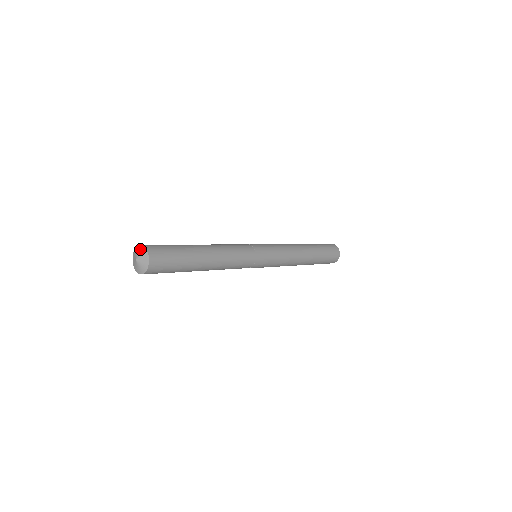
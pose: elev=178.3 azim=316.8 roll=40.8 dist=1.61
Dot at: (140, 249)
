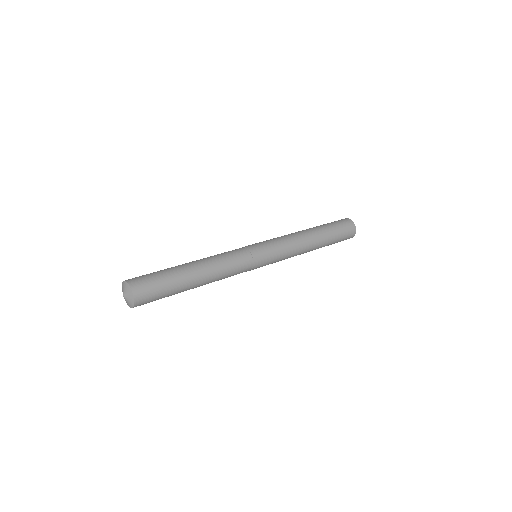
Dot at: (129, 294)
